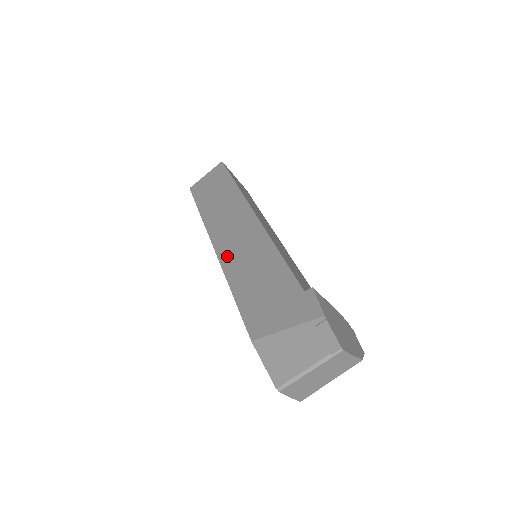
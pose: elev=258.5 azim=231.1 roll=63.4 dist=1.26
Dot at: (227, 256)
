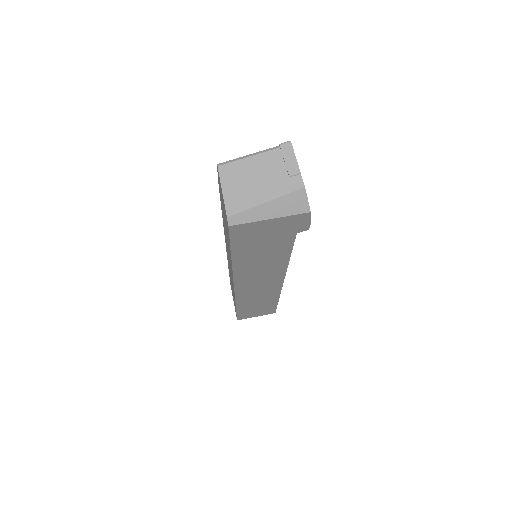
Dot at: occluded
